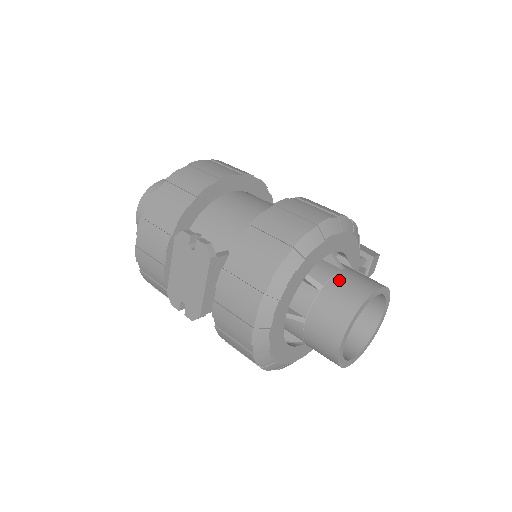
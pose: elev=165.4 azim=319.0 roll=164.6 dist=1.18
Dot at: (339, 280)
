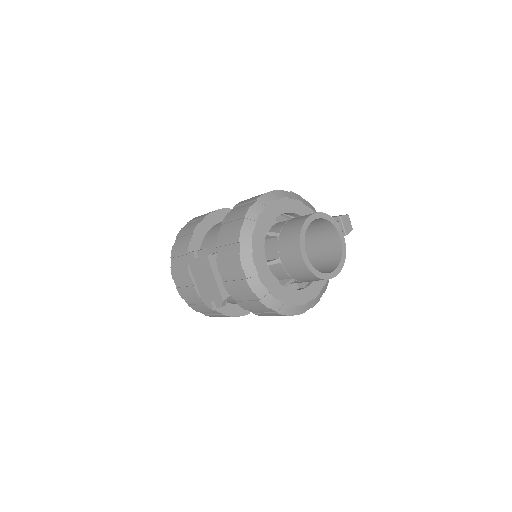
Dot at: (288, 224)
